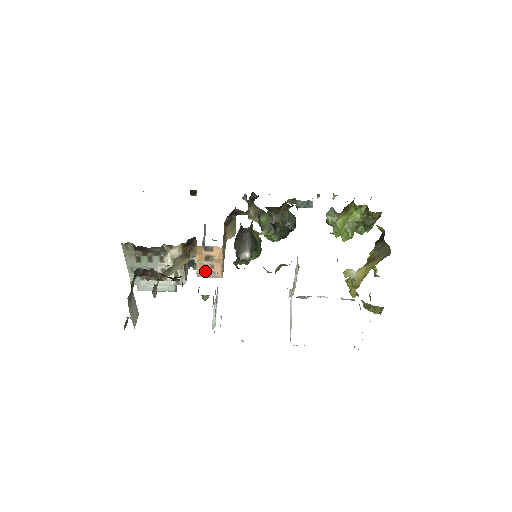
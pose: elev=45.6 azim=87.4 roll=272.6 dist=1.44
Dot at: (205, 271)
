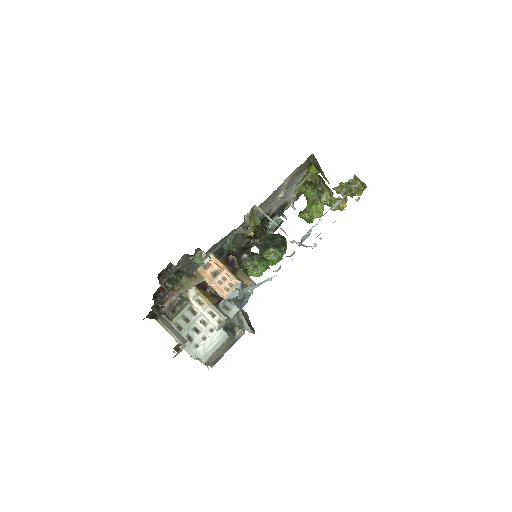
Dot at: (224, 288)
